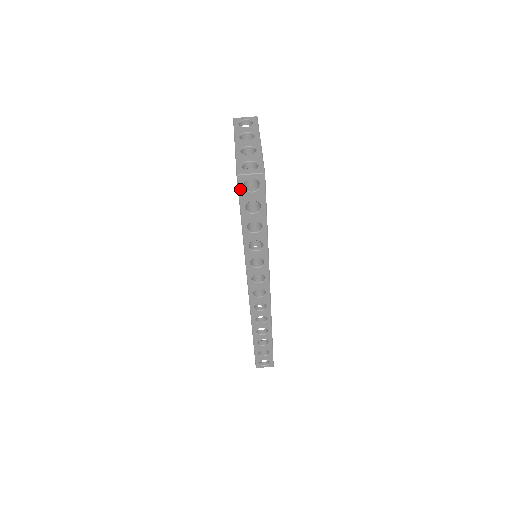
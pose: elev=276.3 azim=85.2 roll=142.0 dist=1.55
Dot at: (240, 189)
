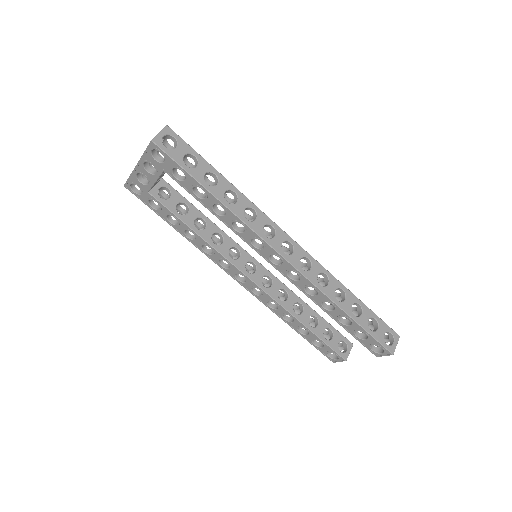
Dot at: (166, 151)
